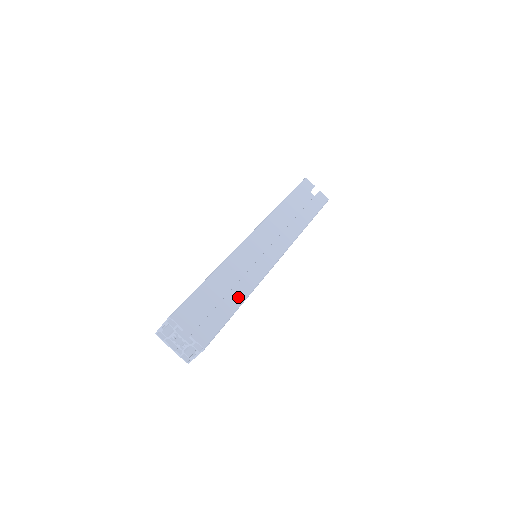
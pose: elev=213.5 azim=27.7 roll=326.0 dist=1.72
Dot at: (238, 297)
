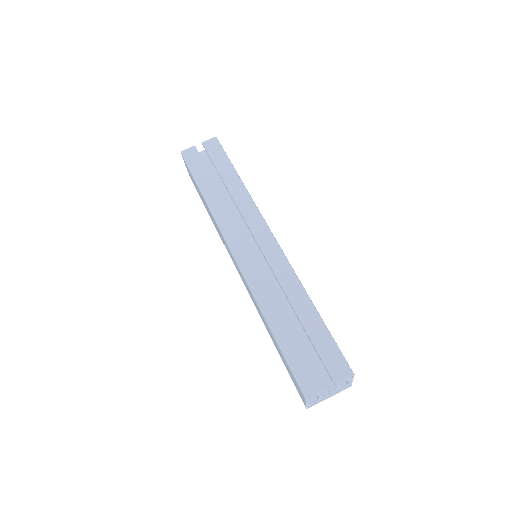
Dot at: (305, 307)
